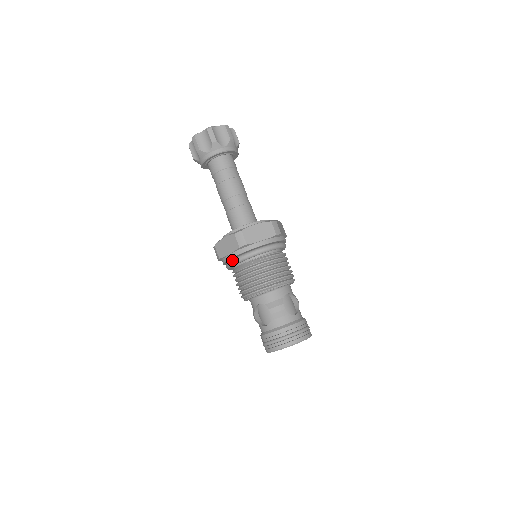
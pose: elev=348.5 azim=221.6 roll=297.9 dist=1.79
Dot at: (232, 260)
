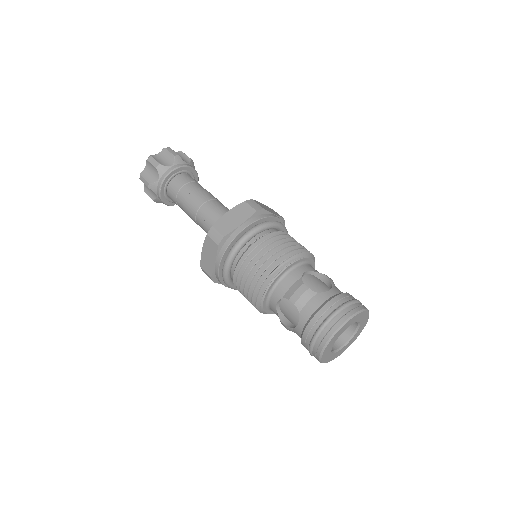
Dot at: (222, 268)
